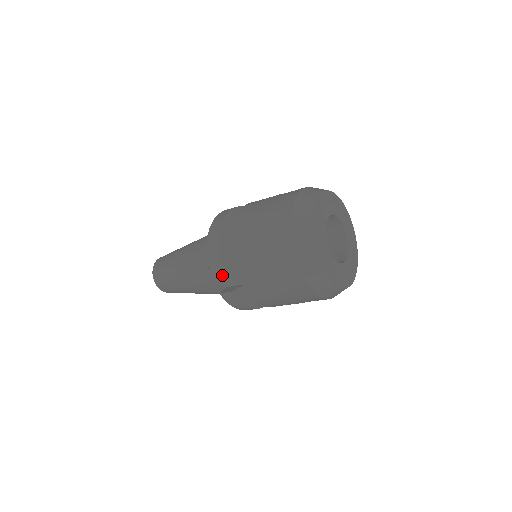
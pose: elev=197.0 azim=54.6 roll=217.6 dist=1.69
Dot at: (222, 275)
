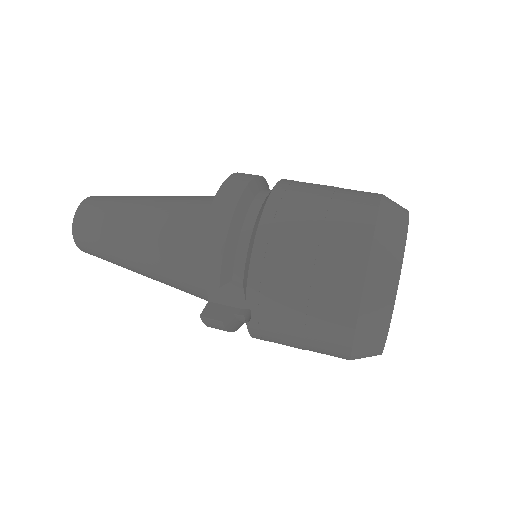
Dot at: (207, 286)
